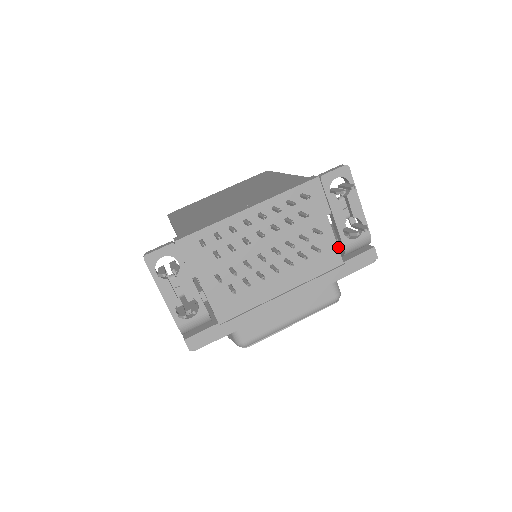
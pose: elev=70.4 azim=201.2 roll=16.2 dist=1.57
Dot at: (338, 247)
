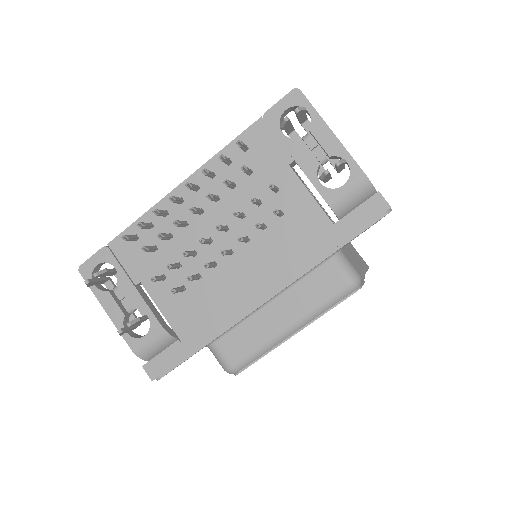
Dot at: occluded
